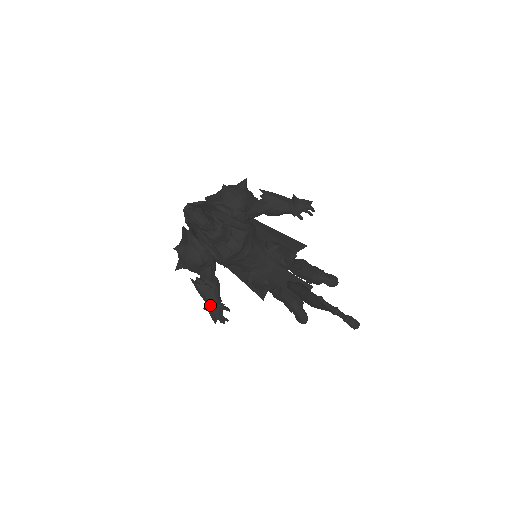
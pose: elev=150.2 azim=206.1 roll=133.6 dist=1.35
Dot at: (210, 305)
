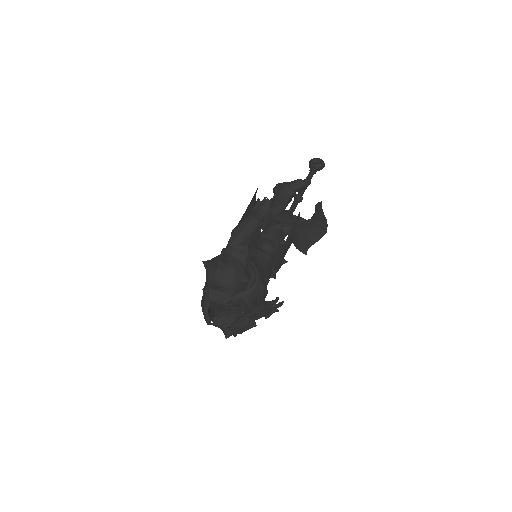
Dot at: (267, 313)
